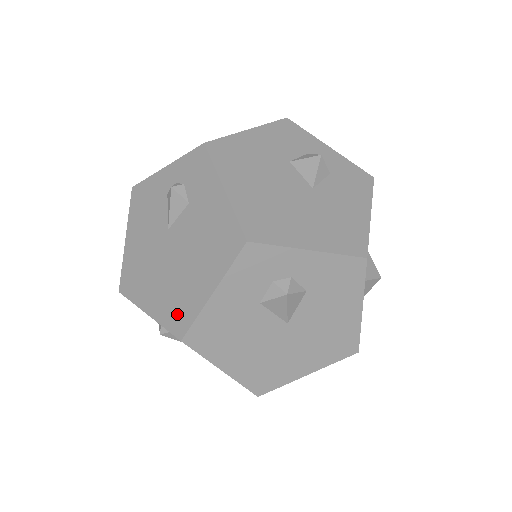
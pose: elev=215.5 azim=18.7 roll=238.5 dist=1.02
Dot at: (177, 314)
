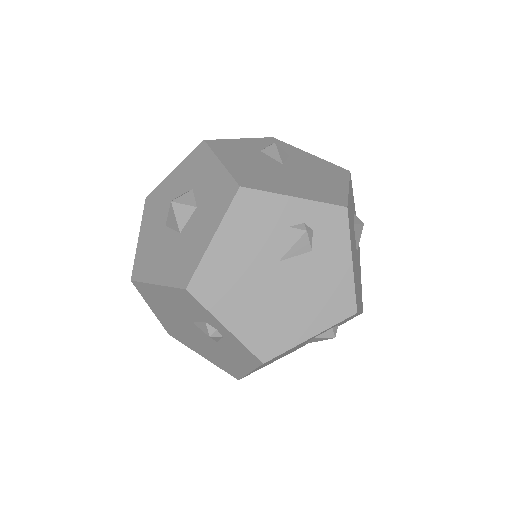
Dot at: (266, 341)
